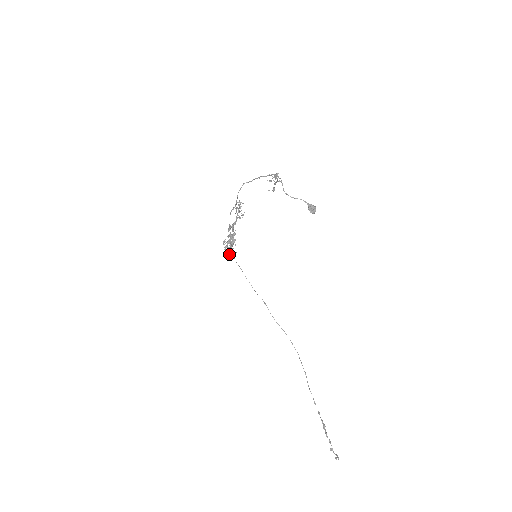
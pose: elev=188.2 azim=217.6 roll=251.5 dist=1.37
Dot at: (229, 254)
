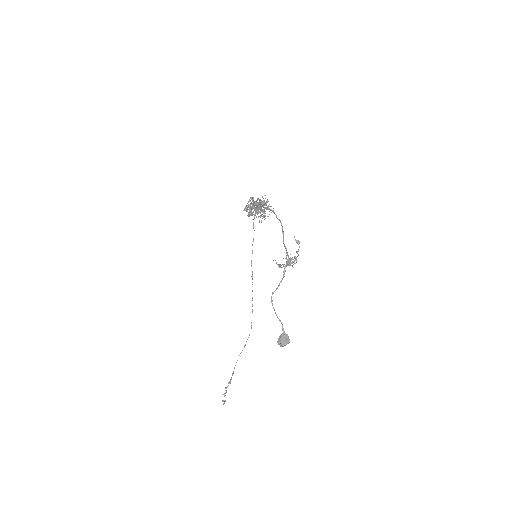
Dot at: occluded
